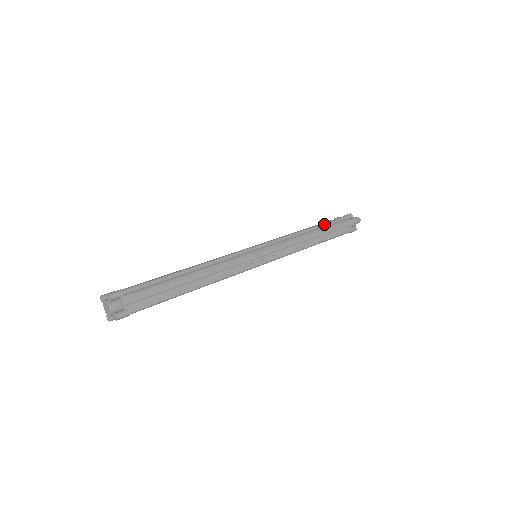
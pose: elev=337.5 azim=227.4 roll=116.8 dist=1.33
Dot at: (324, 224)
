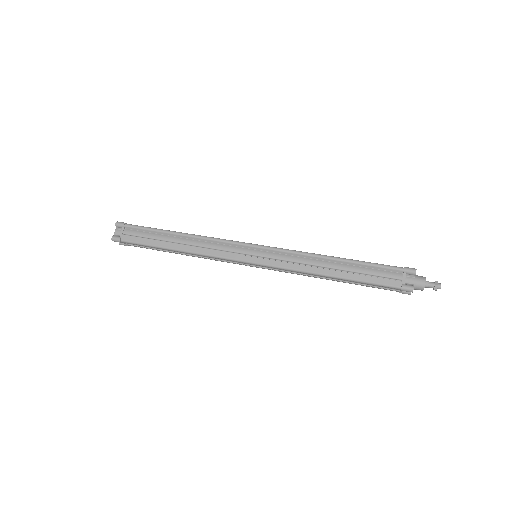
Dot at: (358, 261)
